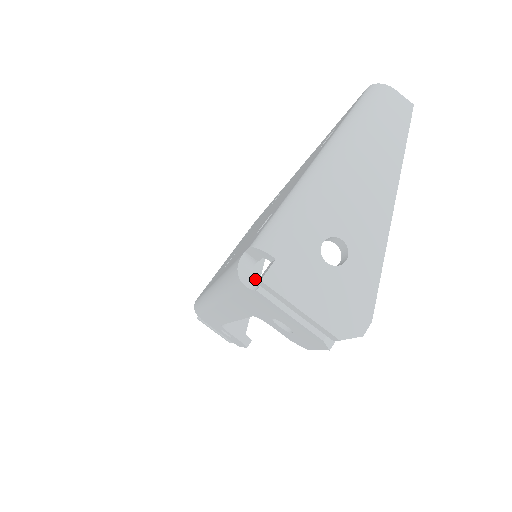
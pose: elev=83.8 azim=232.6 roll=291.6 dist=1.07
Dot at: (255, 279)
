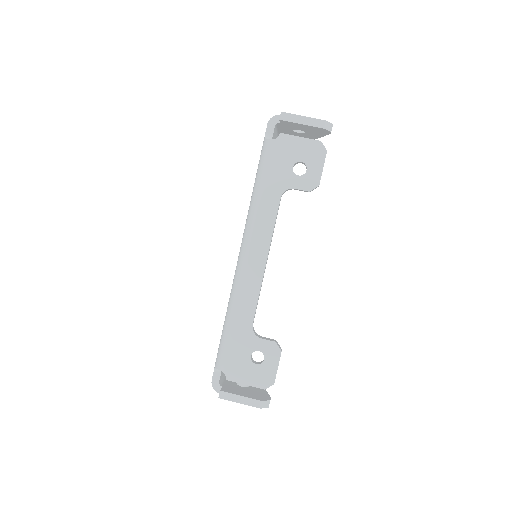
Dot at: (276, 140)
